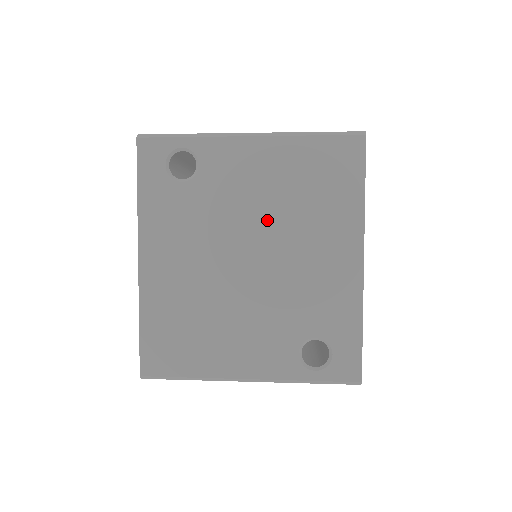
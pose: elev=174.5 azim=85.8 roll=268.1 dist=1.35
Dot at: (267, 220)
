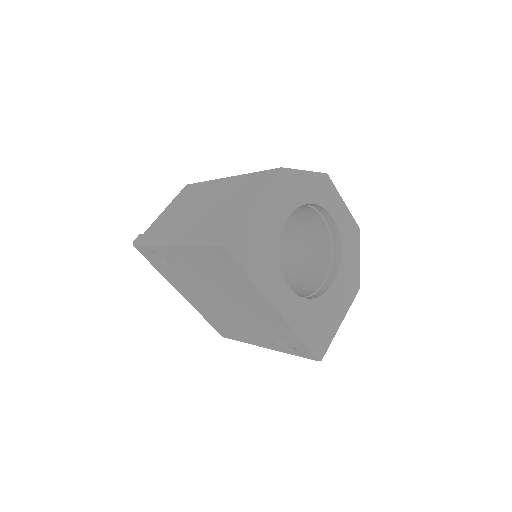
Dot at: (215, 285)
